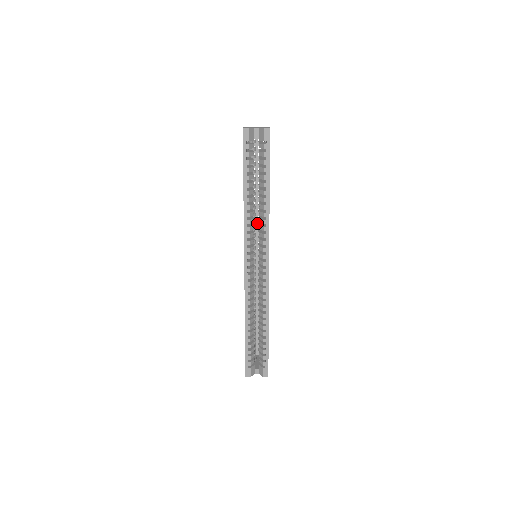
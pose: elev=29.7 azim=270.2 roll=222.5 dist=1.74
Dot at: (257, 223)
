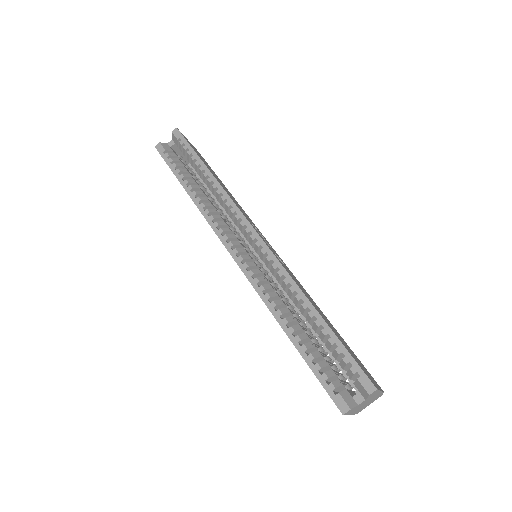
Dot at: occluded
